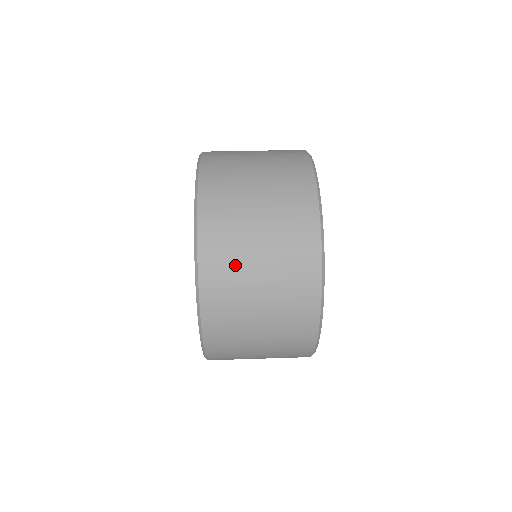
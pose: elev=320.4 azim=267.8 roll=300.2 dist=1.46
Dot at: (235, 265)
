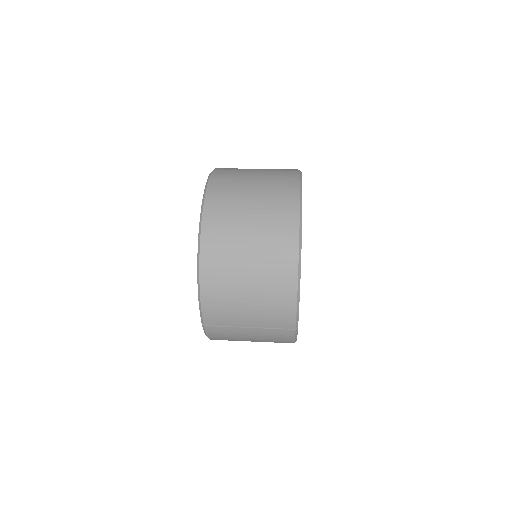
Dot at: (235, 184)
